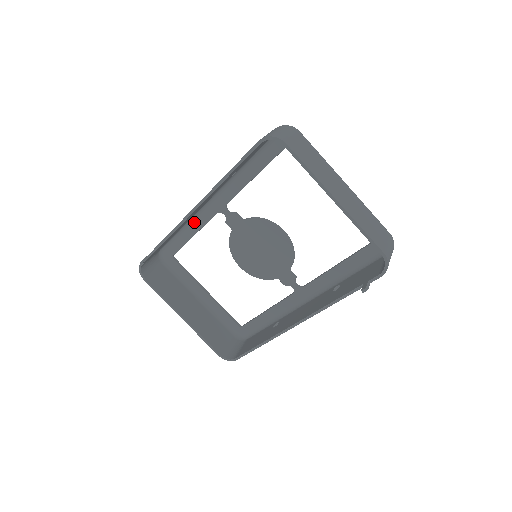
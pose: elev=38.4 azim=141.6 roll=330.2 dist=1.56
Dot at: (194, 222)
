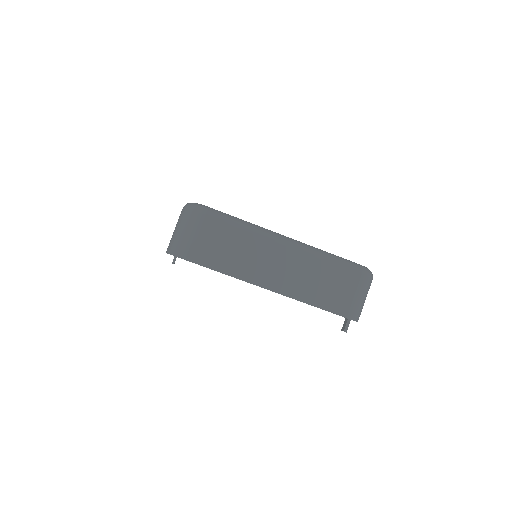
Dot at: occluded
